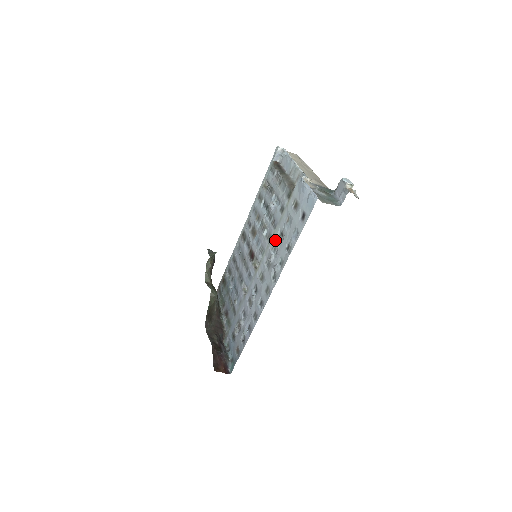
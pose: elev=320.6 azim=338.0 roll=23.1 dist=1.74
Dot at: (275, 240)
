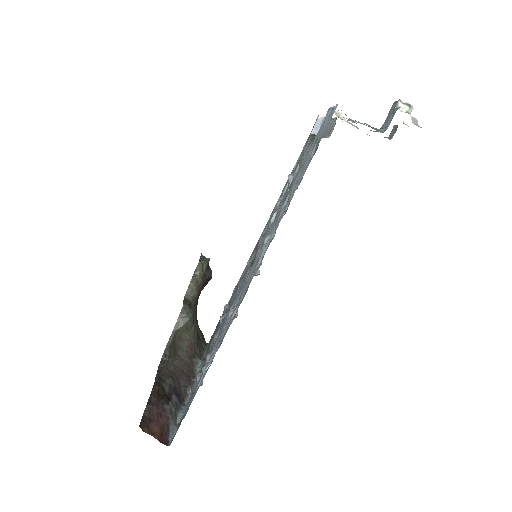
Dot at: (279, 214)
